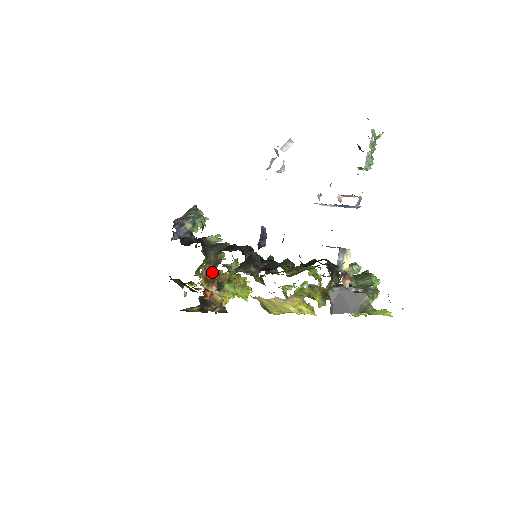
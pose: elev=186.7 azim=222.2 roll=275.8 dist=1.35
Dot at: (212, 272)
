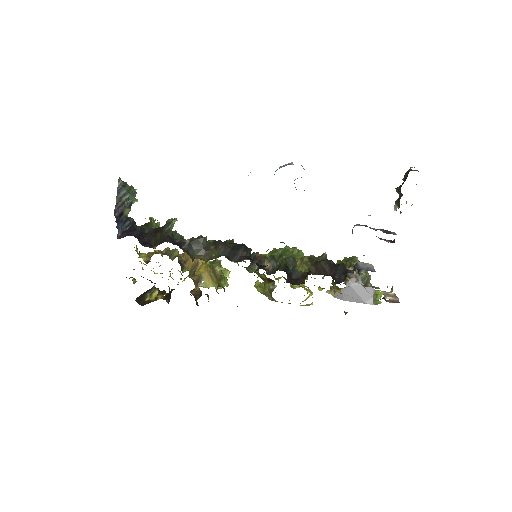
Dot at: (180, 262)
